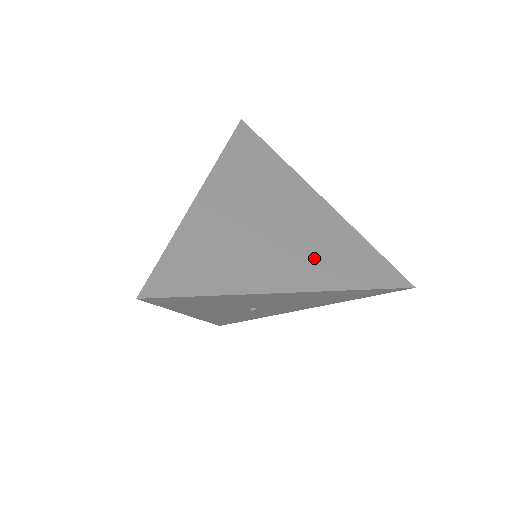
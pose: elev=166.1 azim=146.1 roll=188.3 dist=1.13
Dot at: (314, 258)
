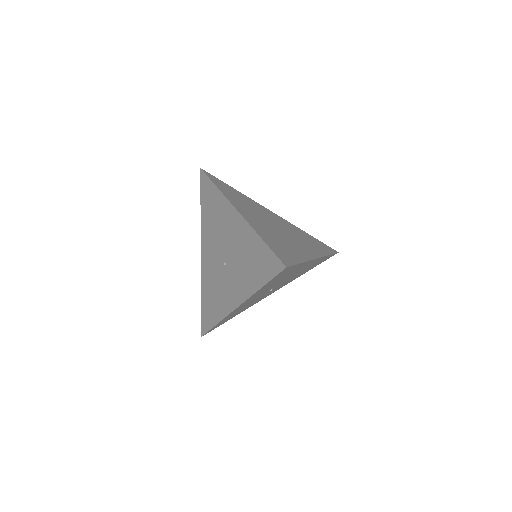
Dot at: (304, 242)
